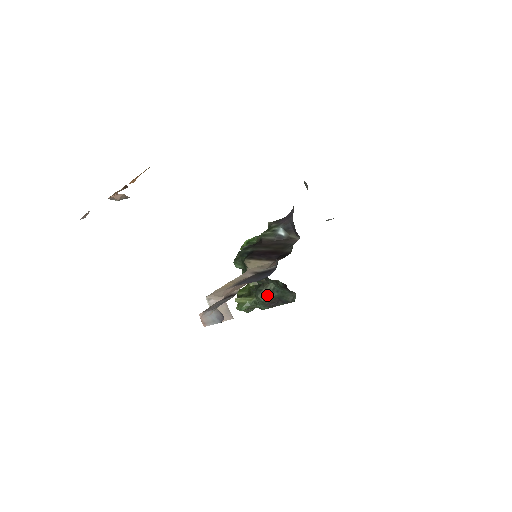
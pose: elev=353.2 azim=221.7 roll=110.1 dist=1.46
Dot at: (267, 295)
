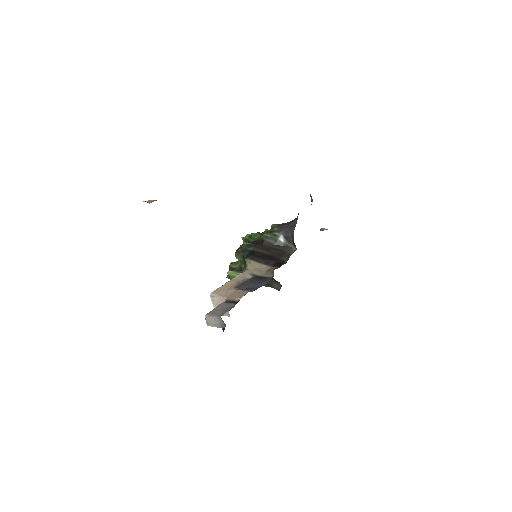
Dot at: occluded
